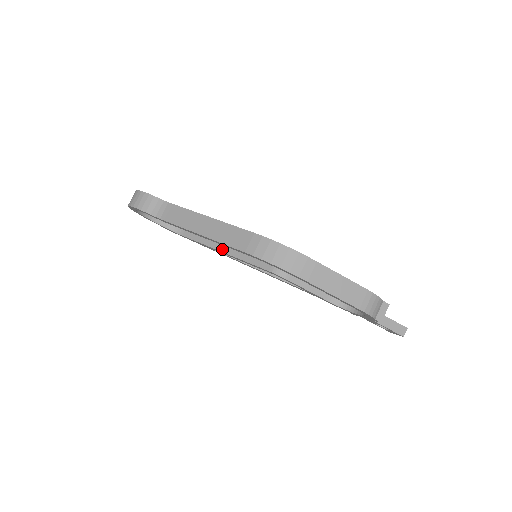
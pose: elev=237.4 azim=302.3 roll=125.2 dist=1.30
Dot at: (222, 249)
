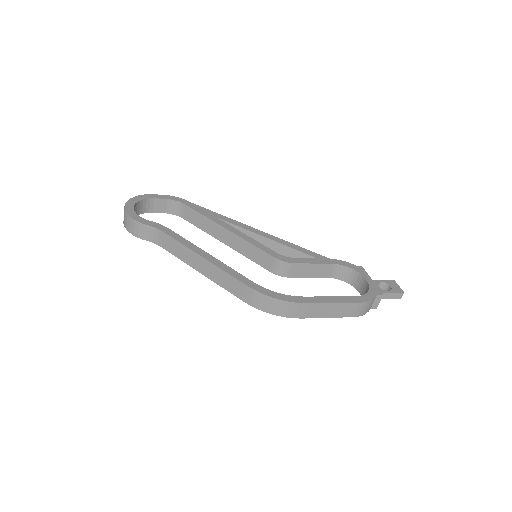
Dot at: (224, 241)
